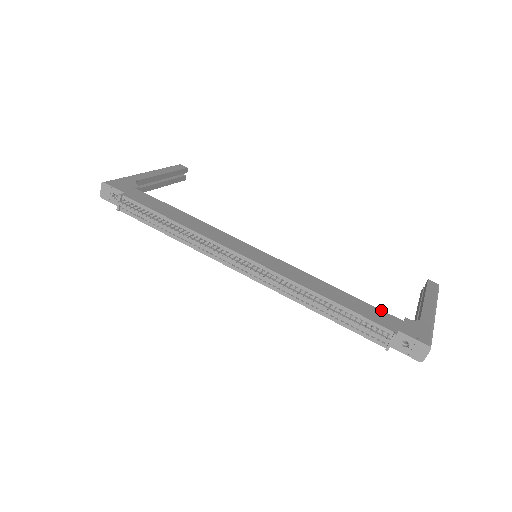
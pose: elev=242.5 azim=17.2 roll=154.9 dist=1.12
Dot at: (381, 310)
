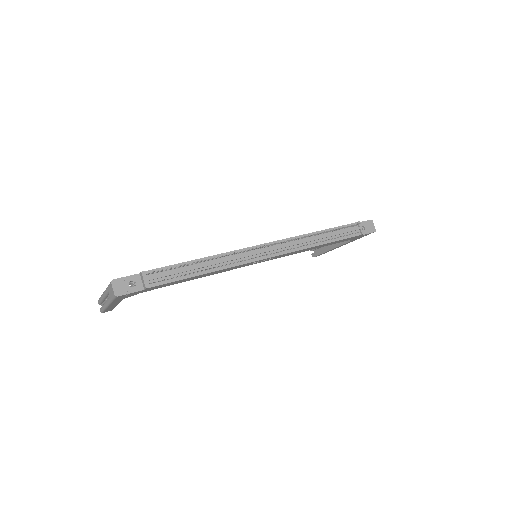
Dot at: occluded
